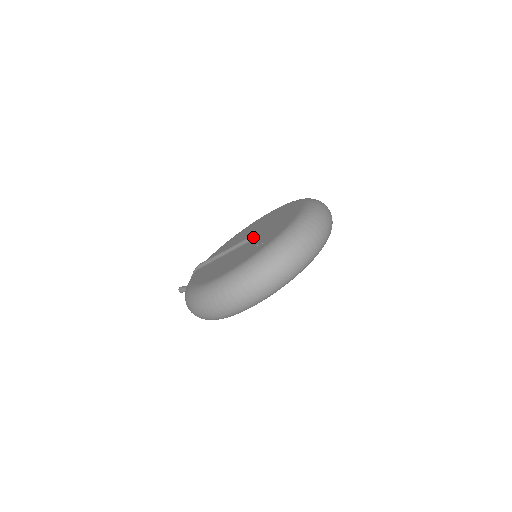
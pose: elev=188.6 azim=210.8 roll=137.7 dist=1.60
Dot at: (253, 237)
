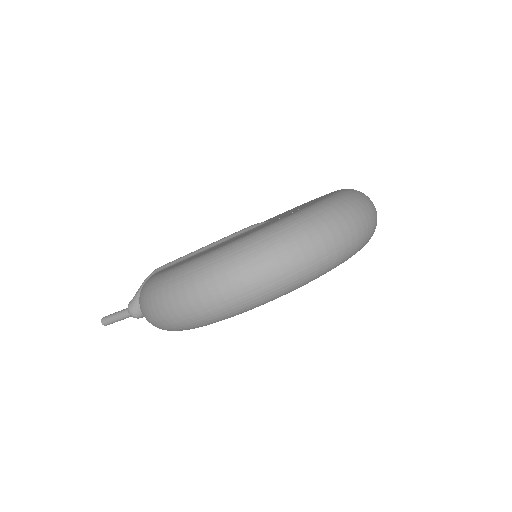
Dot at: (261, 223)
